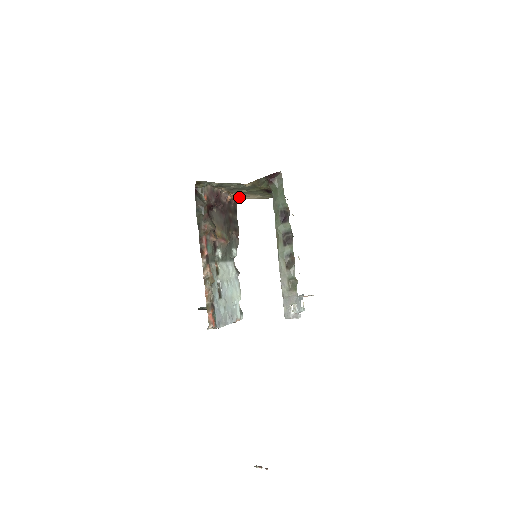
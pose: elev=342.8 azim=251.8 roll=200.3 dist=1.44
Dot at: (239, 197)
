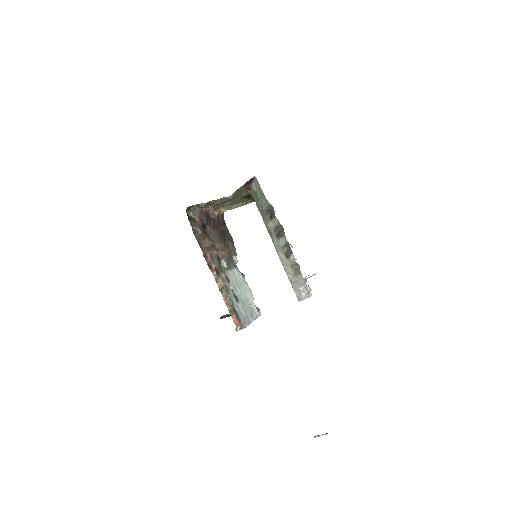
Dot at: (224, 210)
